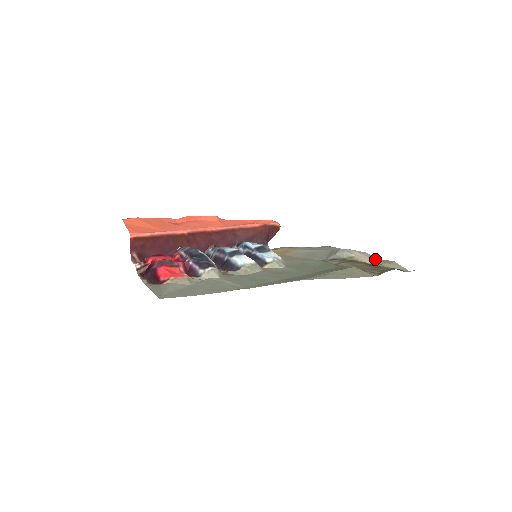
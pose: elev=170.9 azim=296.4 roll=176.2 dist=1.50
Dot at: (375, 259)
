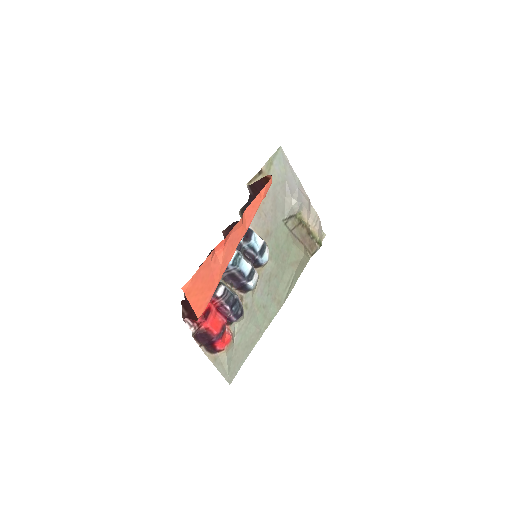
Dot at: (310, 210)
